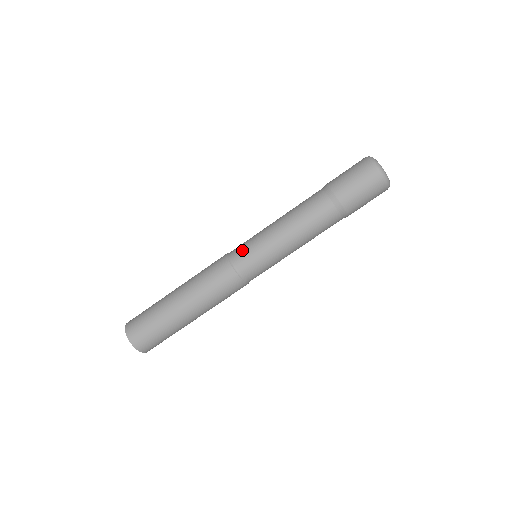
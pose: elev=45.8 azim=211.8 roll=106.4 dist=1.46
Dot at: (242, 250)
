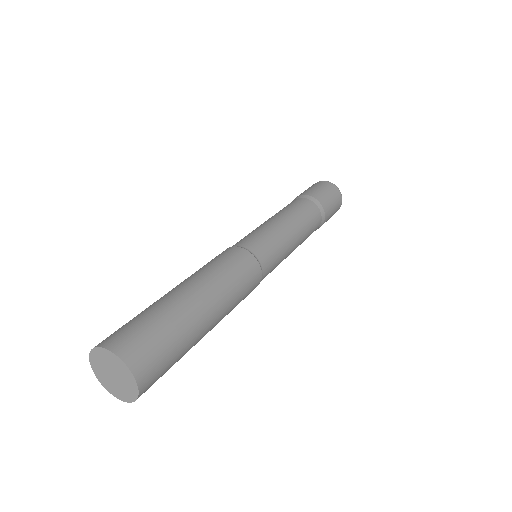
Dot at: (264, 246)
